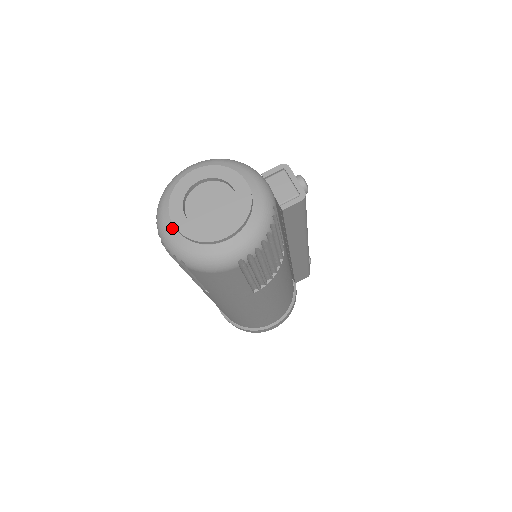
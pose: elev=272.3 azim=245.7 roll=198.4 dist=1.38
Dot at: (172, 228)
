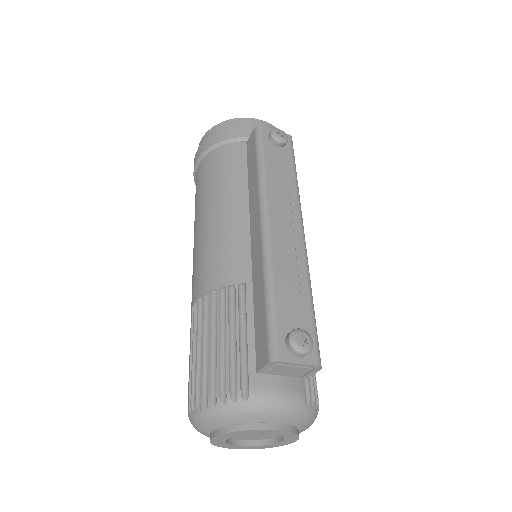
Dot at: occluded
